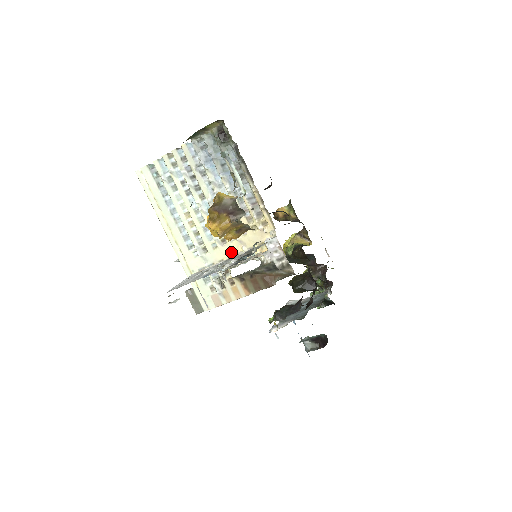
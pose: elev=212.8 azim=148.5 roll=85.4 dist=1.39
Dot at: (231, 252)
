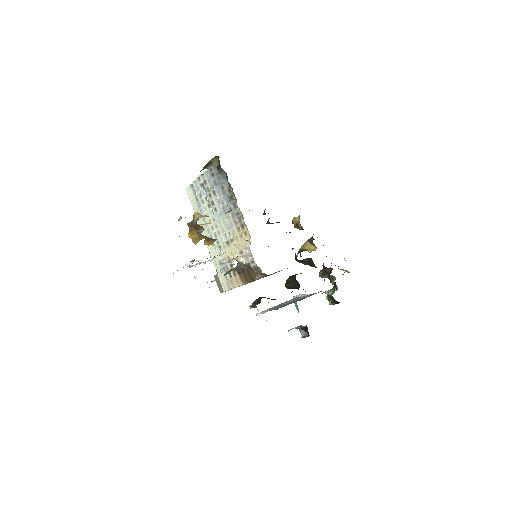
Dot at: (232, 252)
